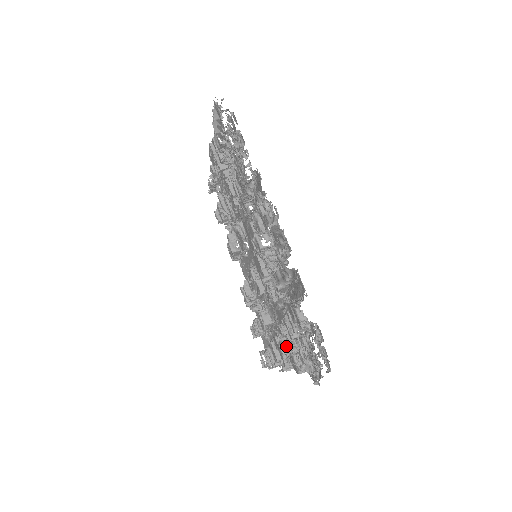
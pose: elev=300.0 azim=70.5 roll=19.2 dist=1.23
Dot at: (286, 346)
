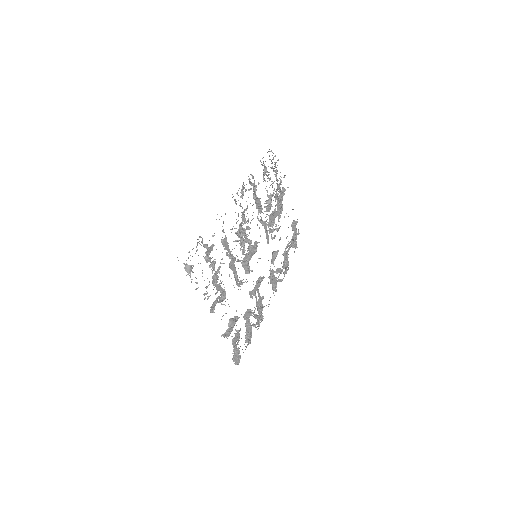
Dot at: occluded
